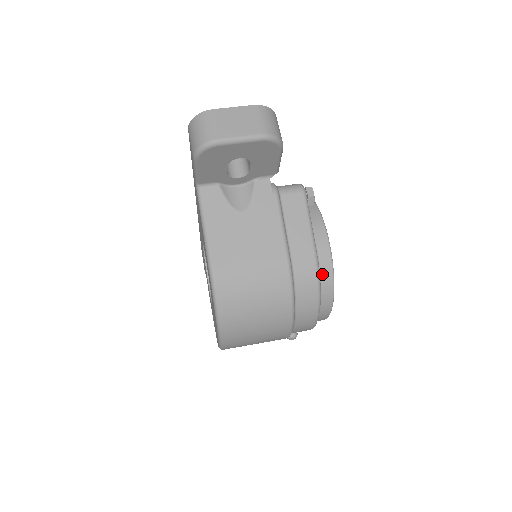
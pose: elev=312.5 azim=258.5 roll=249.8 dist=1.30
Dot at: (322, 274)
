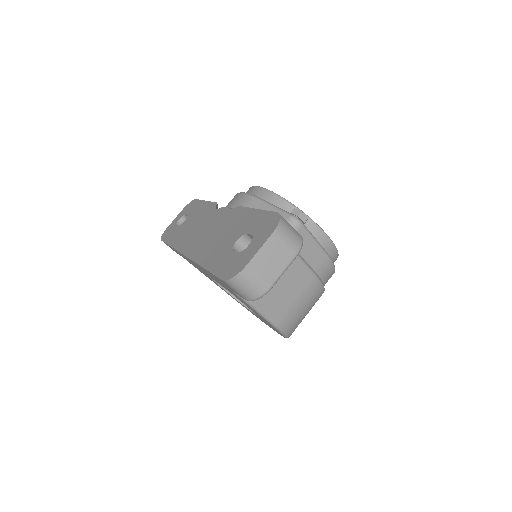
Dot at: (332, 258)
